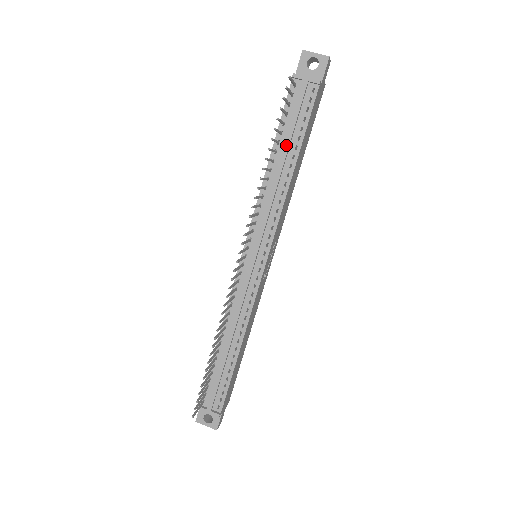
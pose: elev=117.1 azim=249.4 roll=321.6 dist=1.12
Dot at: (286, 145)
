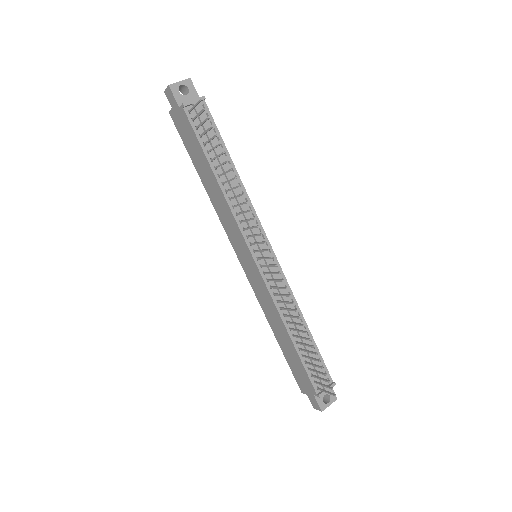
Dot at: (220, 157)
